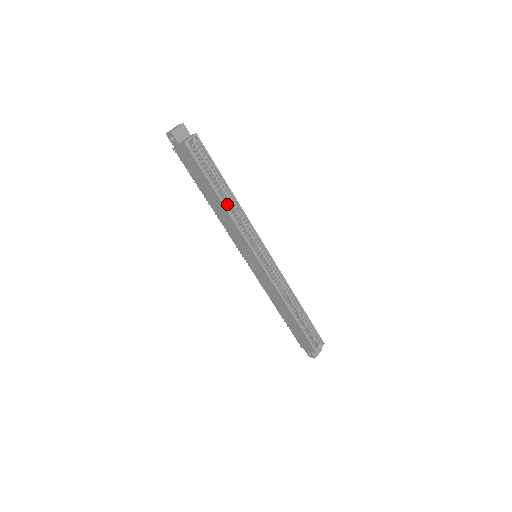
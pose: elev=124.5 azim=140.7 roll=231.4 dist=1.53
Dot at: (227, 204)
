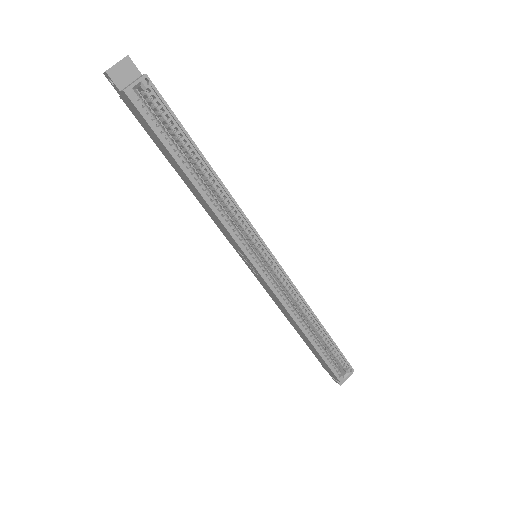
Dot at: (204, 186)
